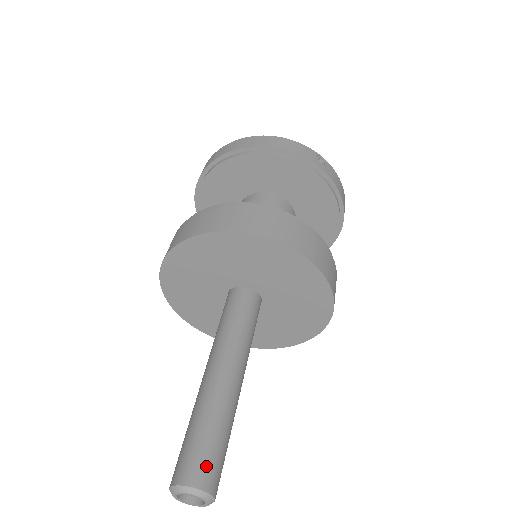
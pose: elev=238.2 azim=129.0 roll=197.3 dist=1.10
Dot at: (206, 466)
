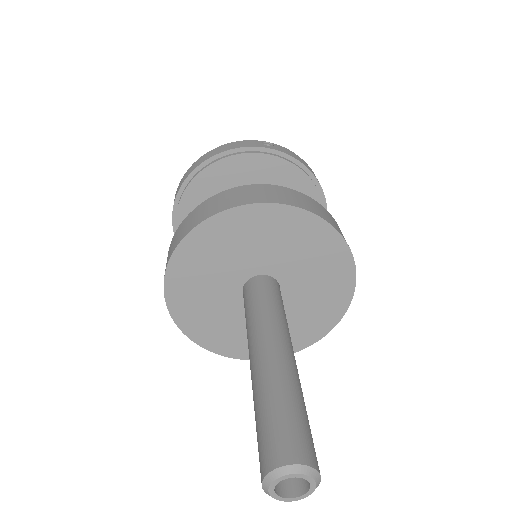
Dot at: (289, 439)
